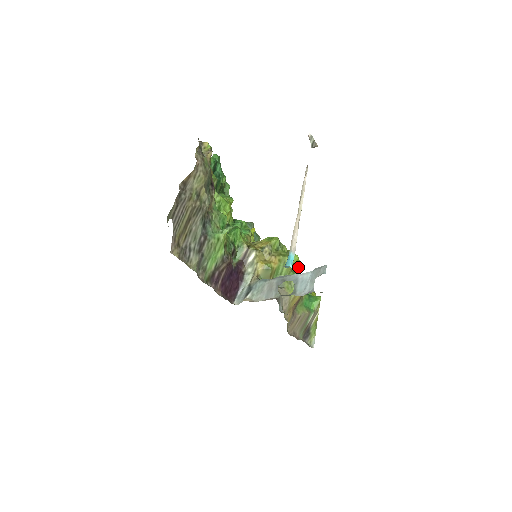
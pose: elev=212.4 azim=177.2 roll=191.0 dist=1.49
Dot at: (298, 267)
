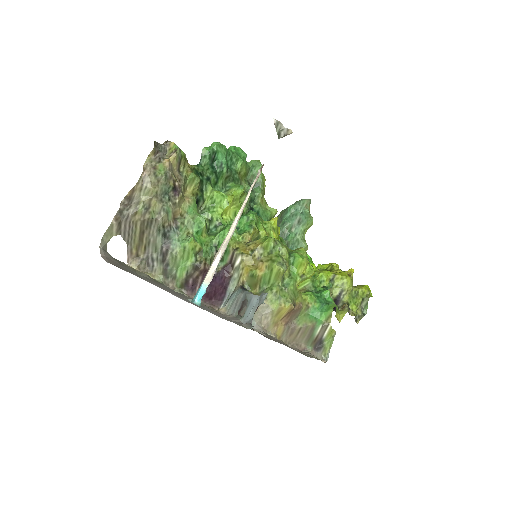
Dot at: (309, 269)
